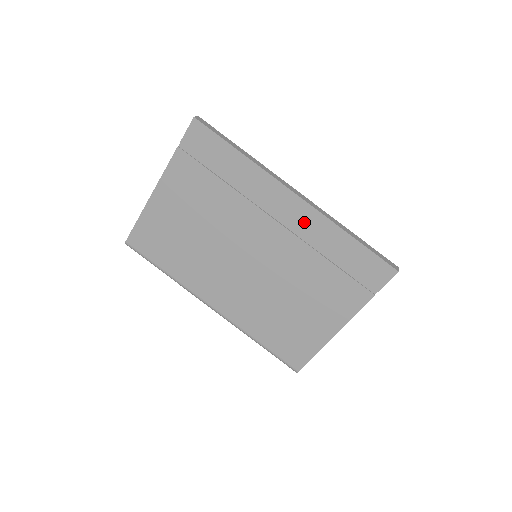
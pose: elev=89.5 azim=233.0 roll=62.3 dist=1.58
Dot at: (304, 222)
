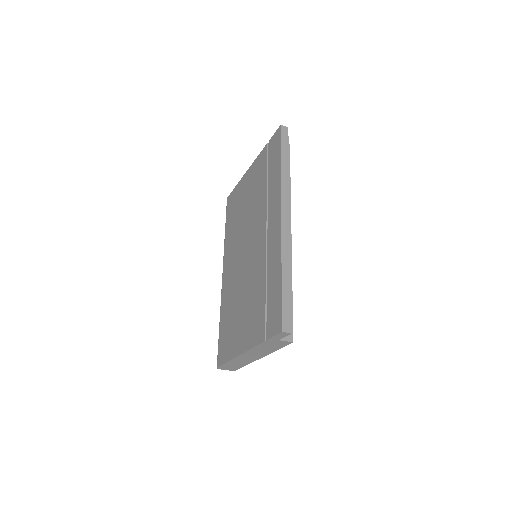
Dot at: (273, 242)
